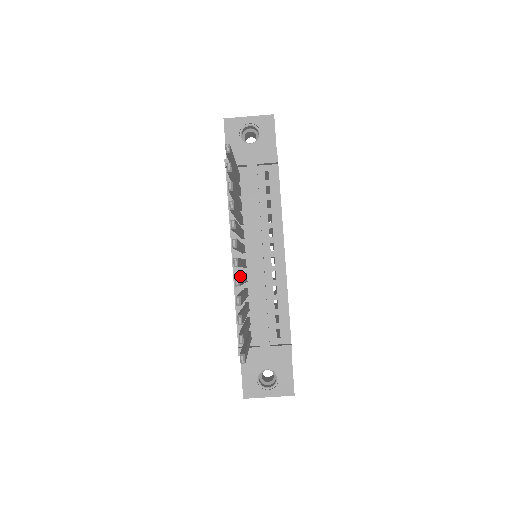
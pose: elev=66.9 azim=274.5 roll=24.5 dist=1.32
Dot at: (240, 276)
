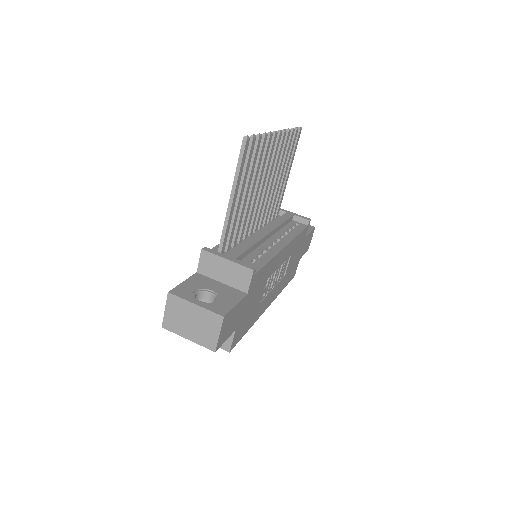
Dot at: occluded
